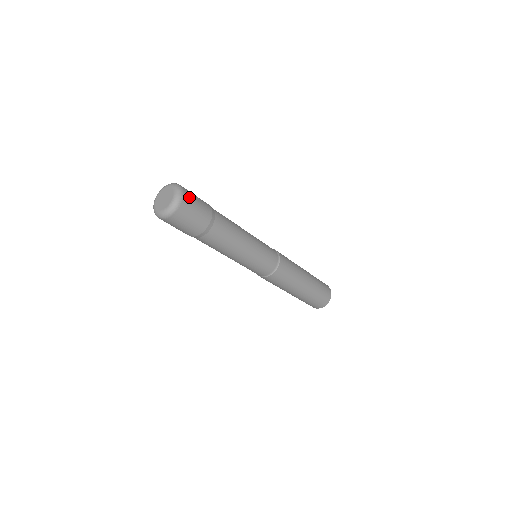
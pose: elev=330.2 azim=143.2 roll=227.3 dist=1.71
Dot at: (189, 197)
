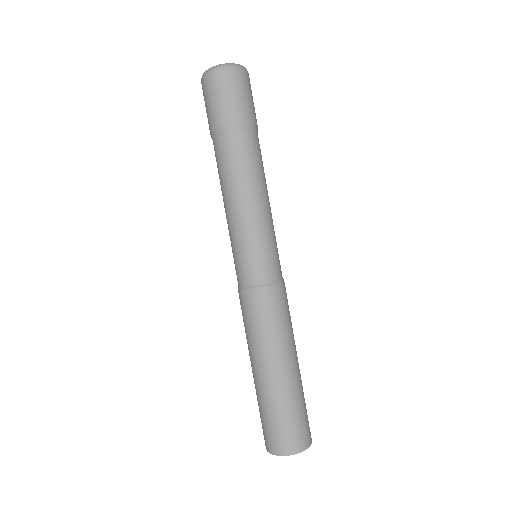
Dot at: (244, 80)
